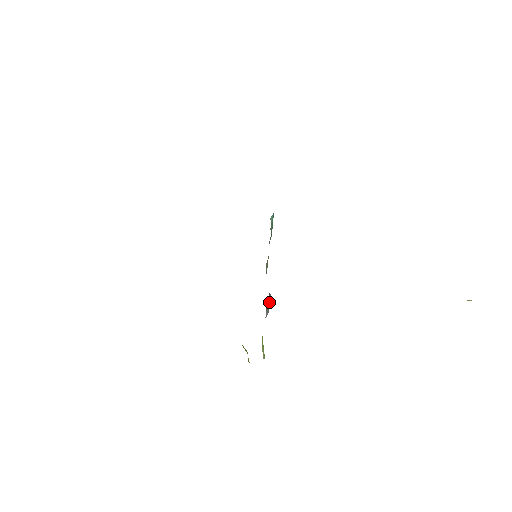
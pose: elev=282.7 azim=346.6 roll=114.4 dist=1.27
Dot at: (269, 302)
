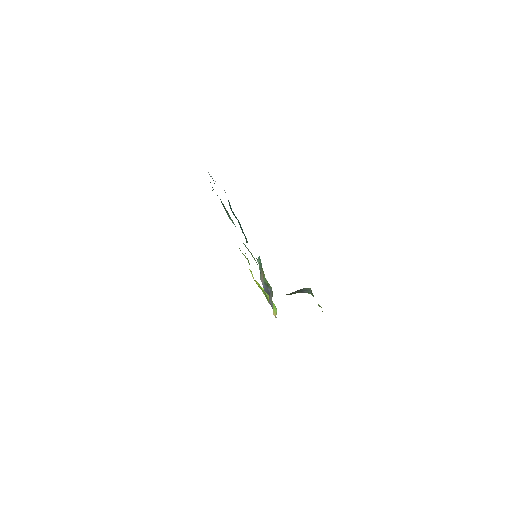
Dot at: (271, 294)
